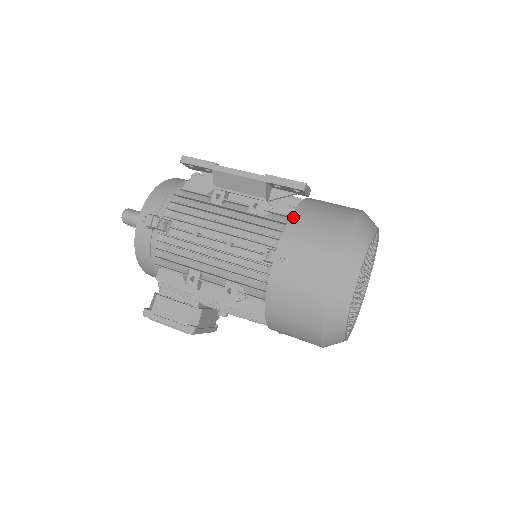
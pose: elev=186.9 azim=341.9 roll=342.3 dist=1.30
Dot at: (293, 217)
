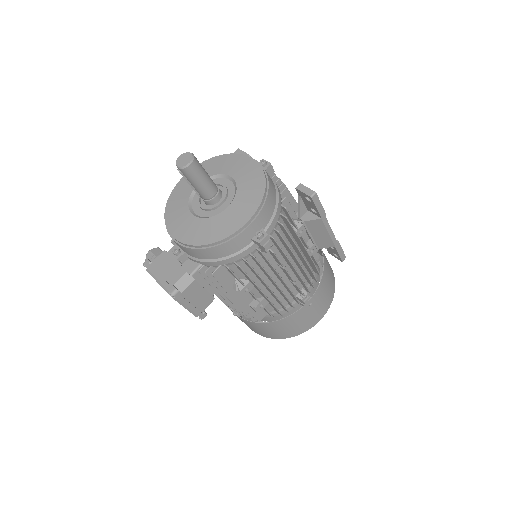
Dot at: (324, 272)
